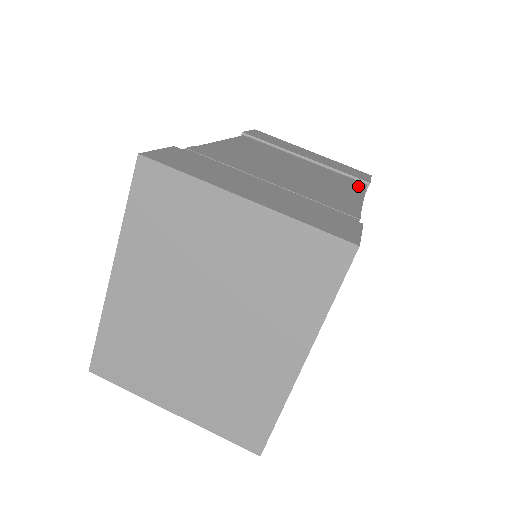
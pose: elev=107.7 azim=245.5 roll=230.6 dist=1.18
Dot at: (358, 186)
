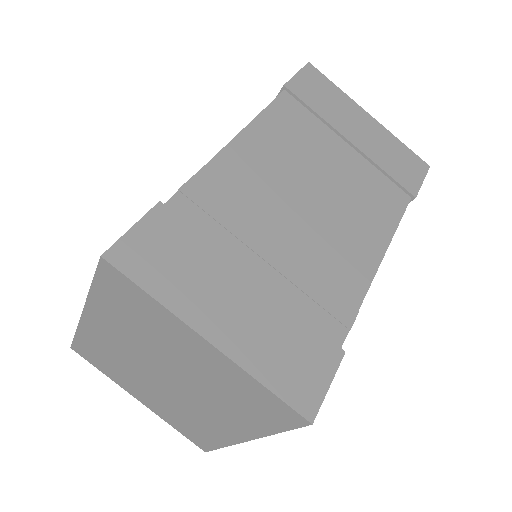
Dot at: (394, 212)
